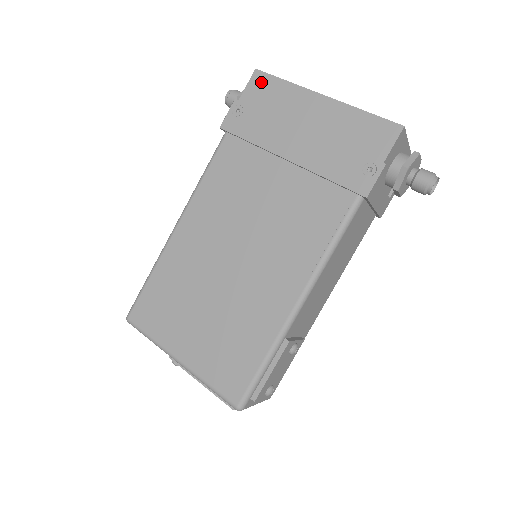
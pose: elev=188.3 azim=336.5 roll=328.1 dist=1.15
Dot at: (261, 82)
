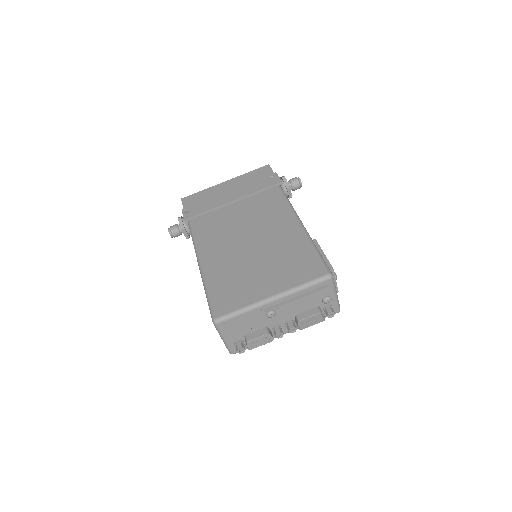
Dot at: (189, 199)
